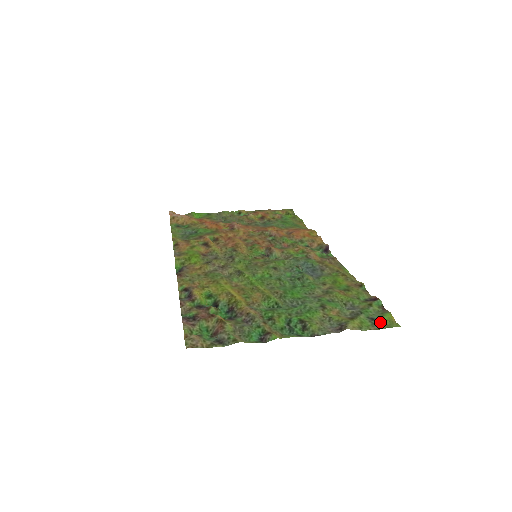
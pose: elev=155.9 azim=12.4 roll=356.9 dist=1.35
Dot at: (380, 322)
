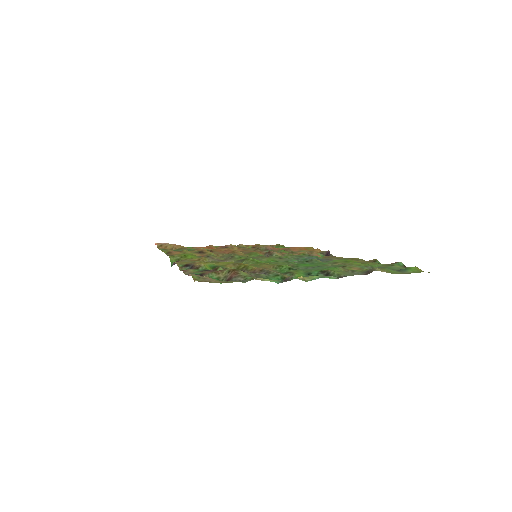
Dot at: (408, 271)
